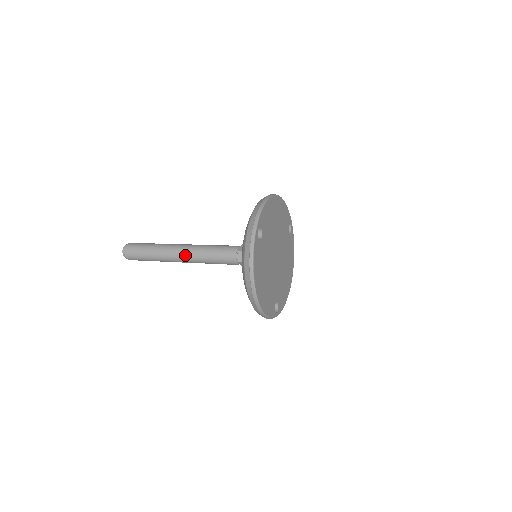
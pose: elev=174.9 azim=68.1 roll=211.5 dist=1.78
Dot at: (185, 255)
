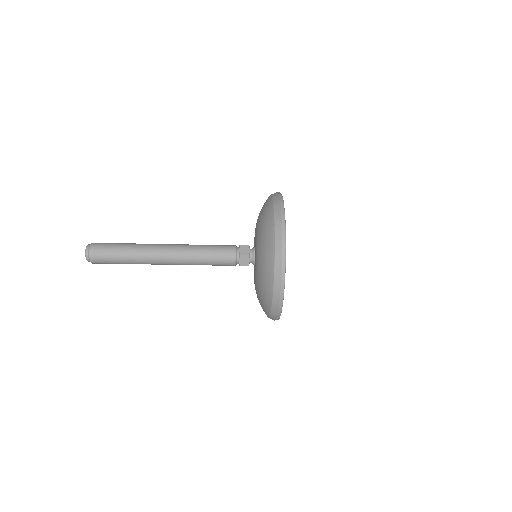
Dot at: (175, 249)
